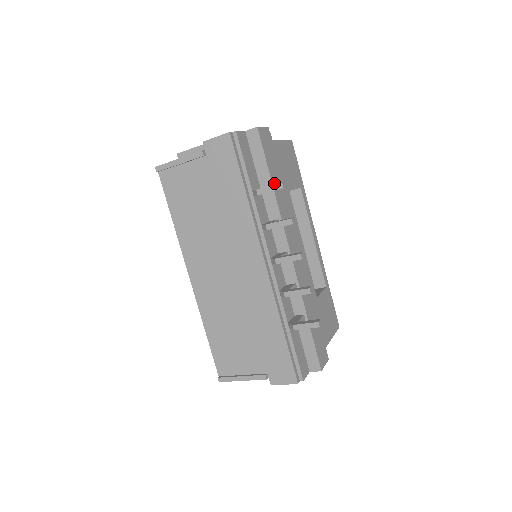
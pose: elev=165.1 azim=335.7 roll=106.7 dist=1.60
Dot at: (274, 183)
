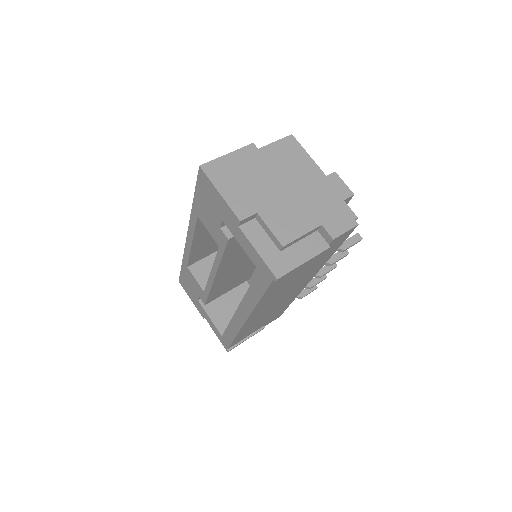
Dot at: occluded
